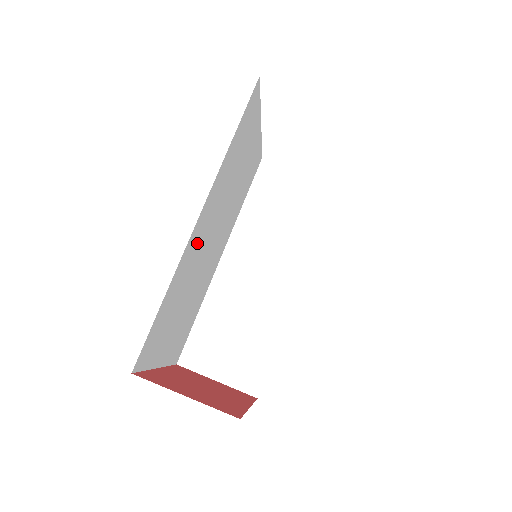
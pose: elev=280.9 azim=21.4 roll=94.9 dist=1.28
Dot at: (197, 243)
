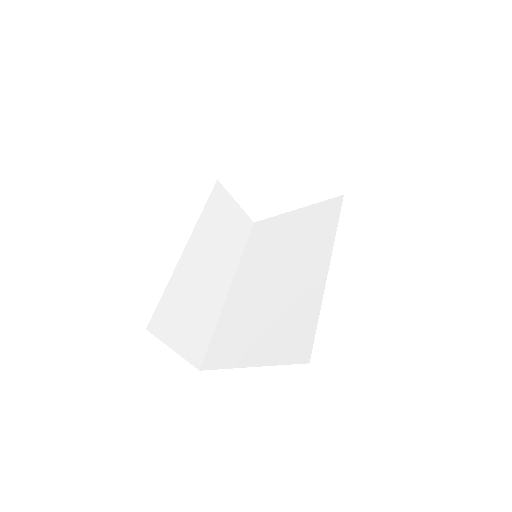
Dot at: occluded
